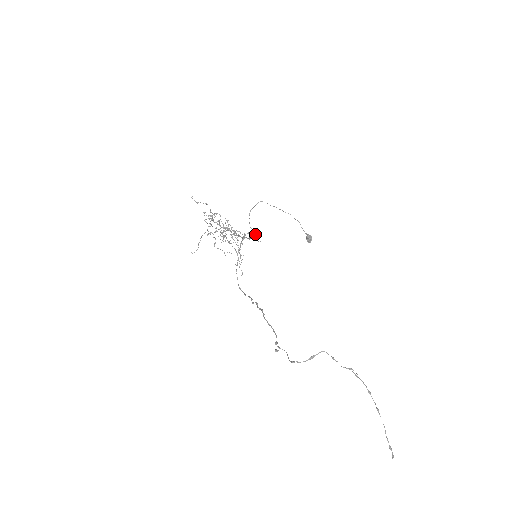
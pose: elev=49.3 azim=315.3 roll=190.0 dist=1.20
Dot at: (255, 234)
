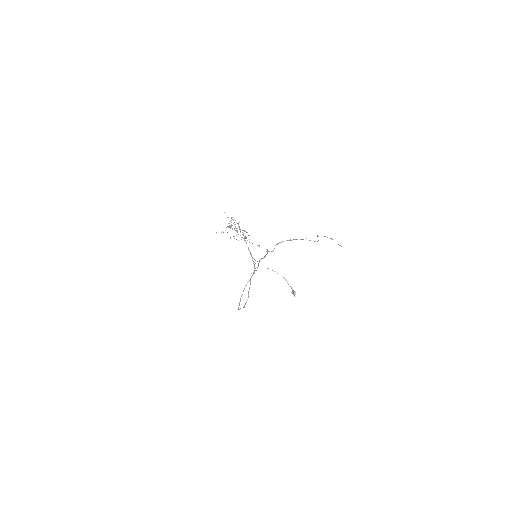
Dot at: occluded
